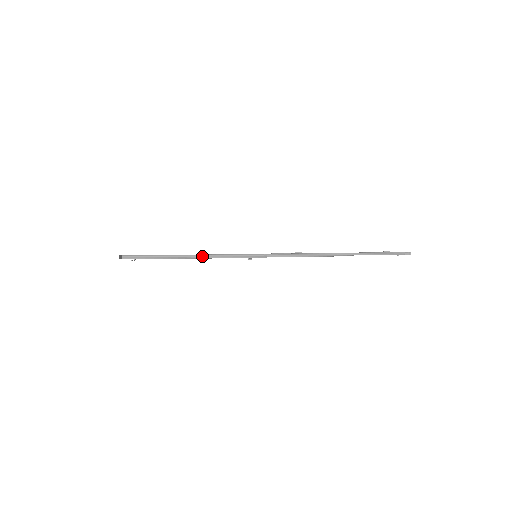
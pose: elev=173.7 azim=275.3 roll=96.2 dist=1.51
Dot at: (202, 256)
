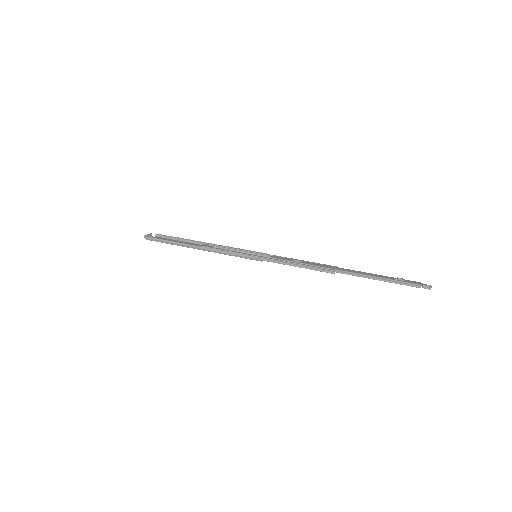
Dot at: (205, 249)
